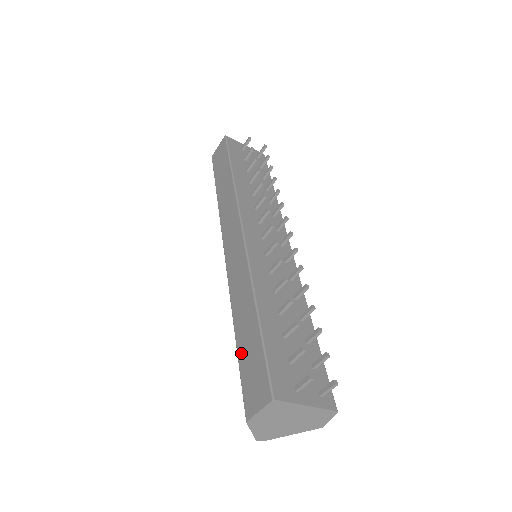
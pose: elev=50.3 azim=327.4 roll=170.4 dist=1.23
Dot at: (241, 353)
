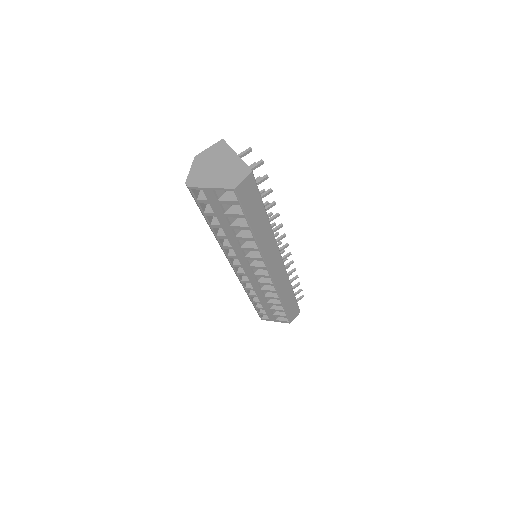
Dot at: occluded
